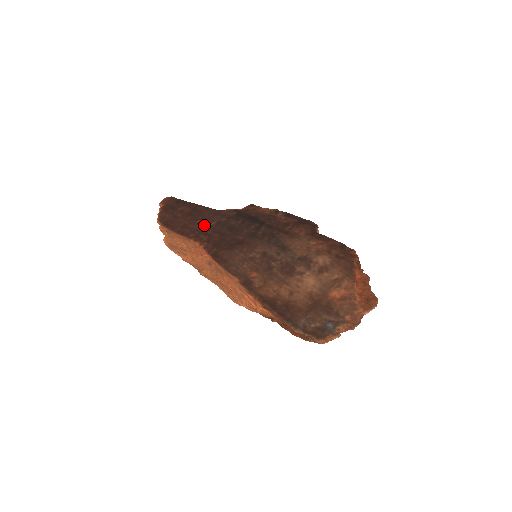
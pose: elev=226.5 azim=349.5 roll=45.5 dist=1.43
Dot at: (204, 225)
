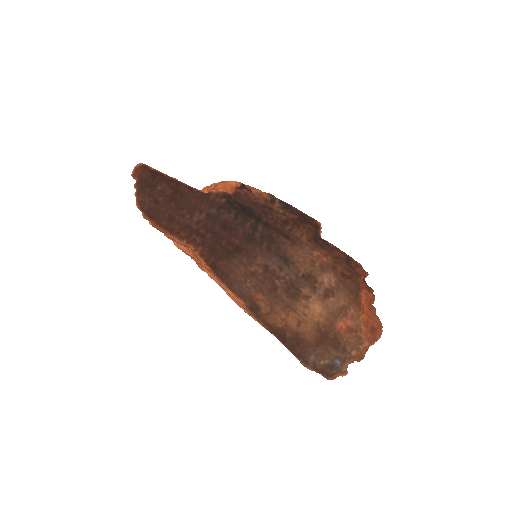
Dot at: (193, 218)
